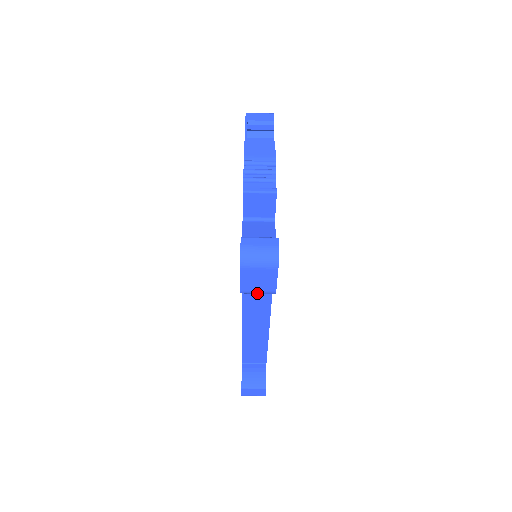
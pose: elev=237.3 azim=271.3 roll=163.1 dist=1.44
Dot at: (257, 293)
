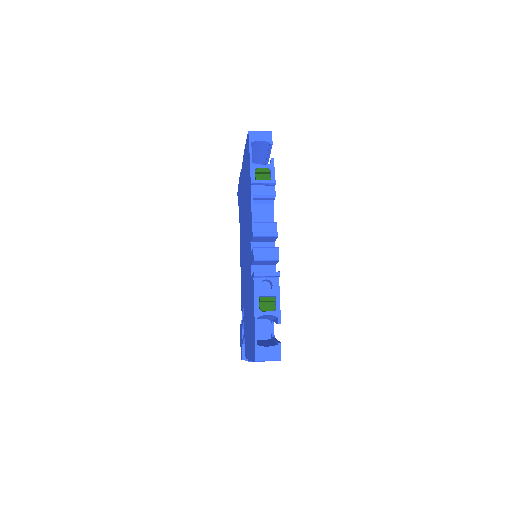
Dot at: occluded
